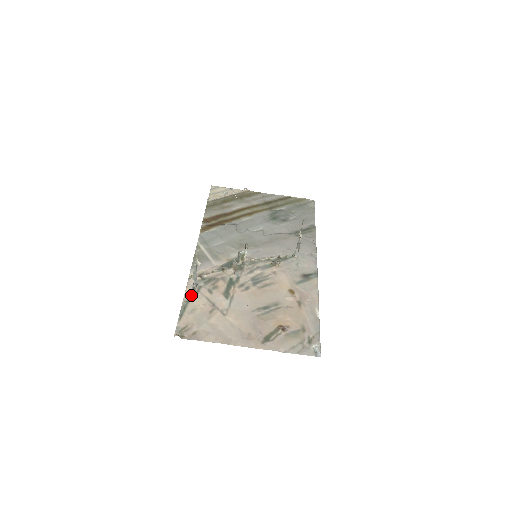
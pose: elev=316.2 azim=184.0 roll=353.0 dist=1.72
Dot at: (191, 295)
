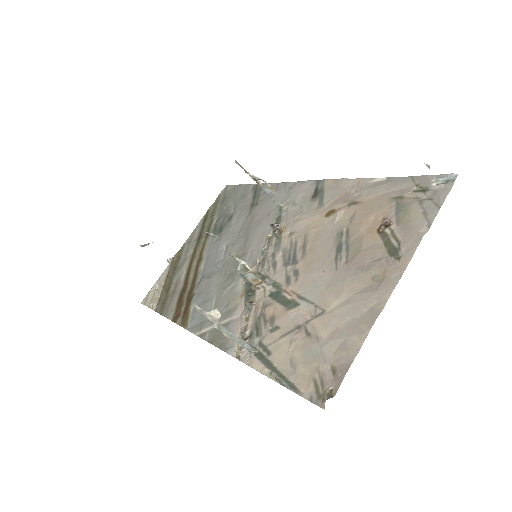
Dot at: (265, 361)
